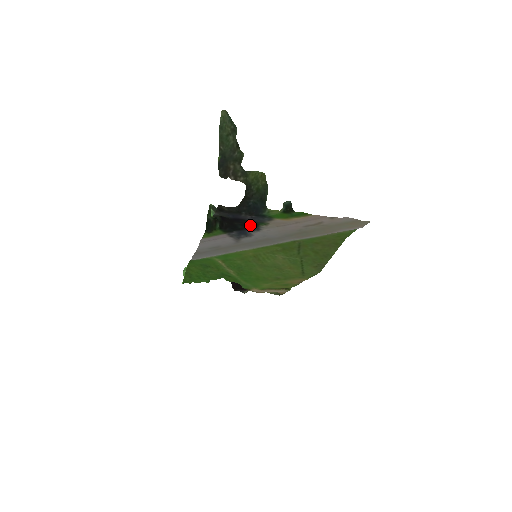
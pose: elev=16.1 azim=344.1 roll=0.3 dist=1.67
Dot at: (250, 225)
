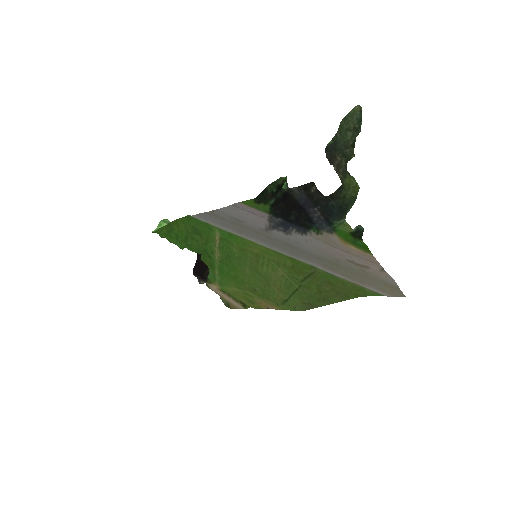
Dot at: (303, 223)
